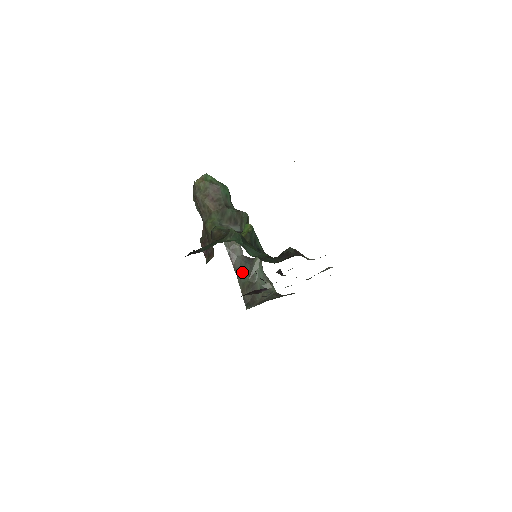
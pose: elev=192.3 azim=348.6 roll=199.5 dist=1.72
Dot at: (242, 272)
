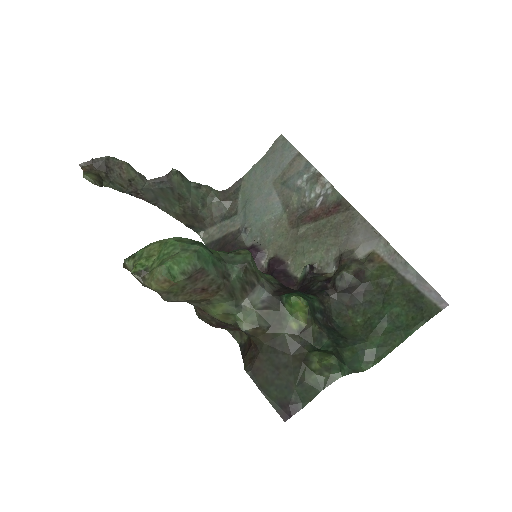
Dot at: (163, 201)
